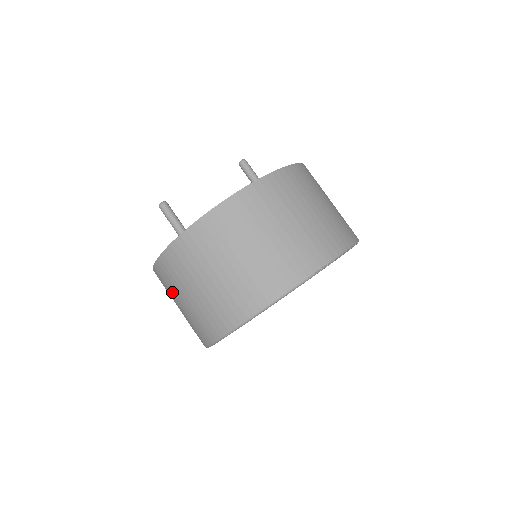
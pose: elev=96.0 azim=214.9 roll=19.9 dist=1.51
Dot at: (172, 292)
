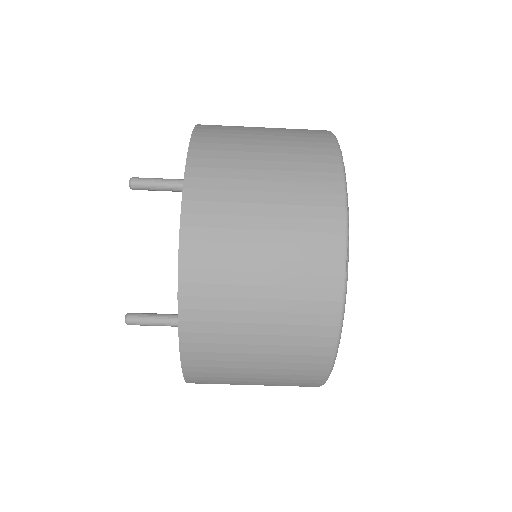
Dot at: occluded
